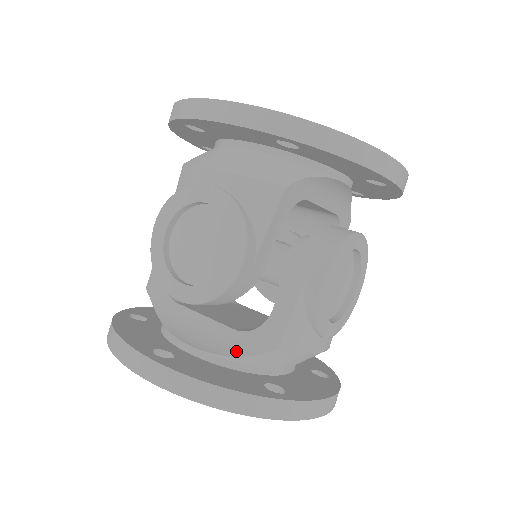
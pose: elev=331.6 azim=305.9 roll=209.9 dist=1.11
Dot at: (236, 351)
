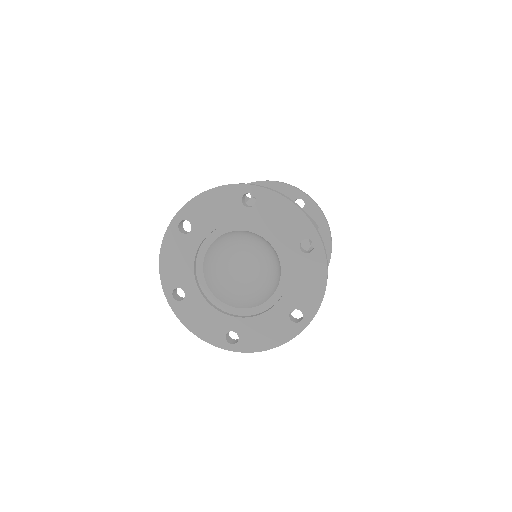
Dot at: occluded
